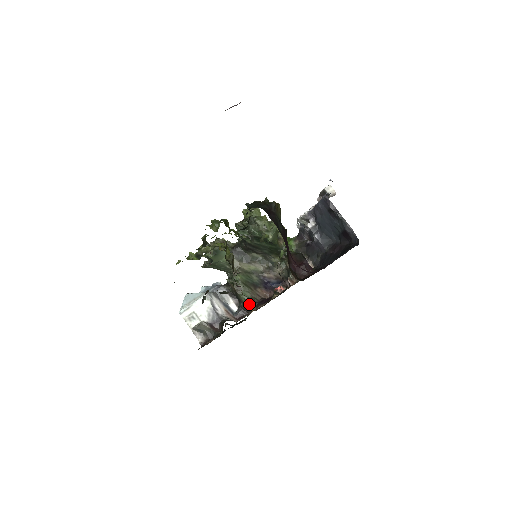
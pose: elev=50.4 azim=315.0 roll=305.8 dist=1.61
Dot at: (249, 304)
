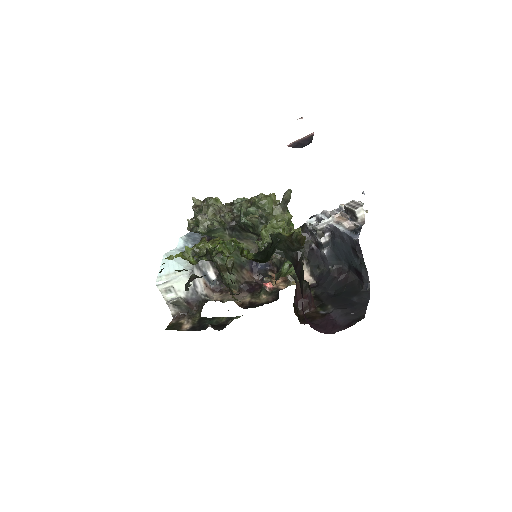
Dot at: (231, 286)
